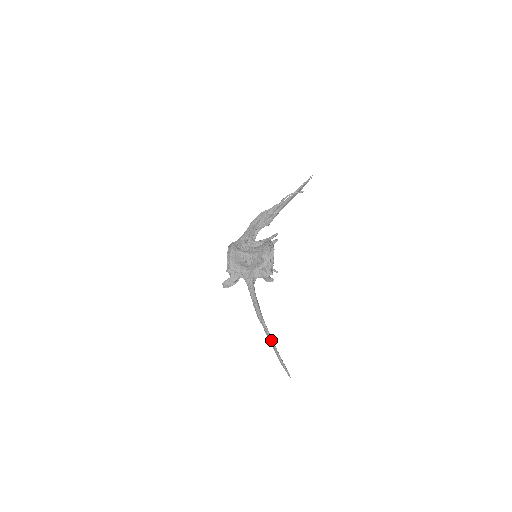
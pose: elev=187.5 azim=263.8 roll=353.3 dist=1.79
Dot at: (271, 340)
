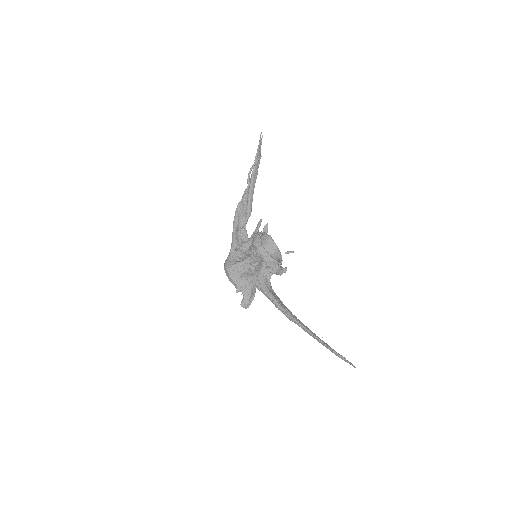
Dot at: (314, 338)
